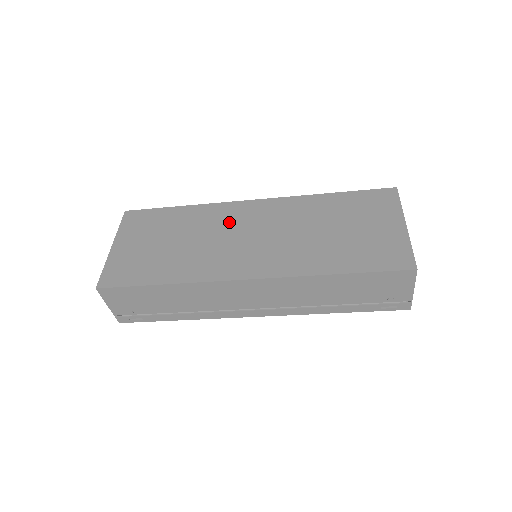
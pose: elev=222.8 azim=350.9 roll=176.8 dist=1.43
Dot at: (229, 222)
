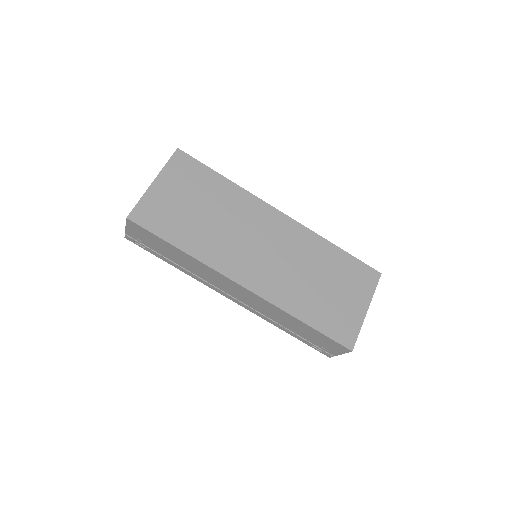
Dot at: (254, 222)
